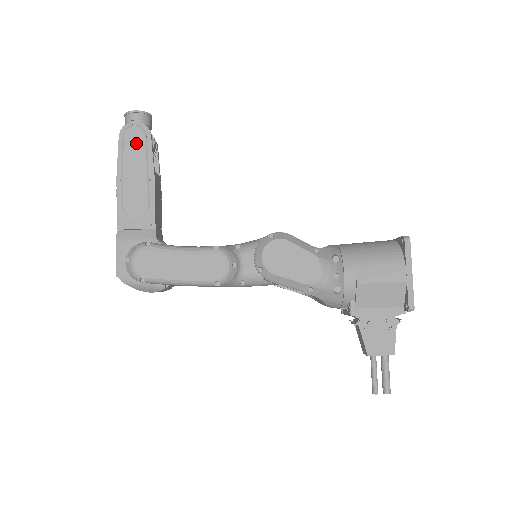
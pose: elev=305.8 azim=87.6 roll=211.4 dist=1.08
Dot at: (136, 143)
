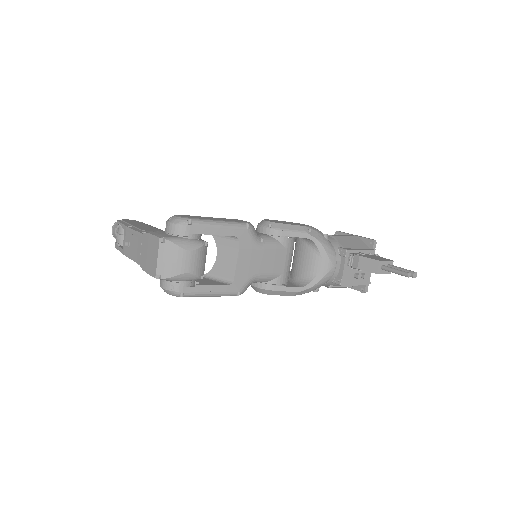
Dot at: (133, 221)
